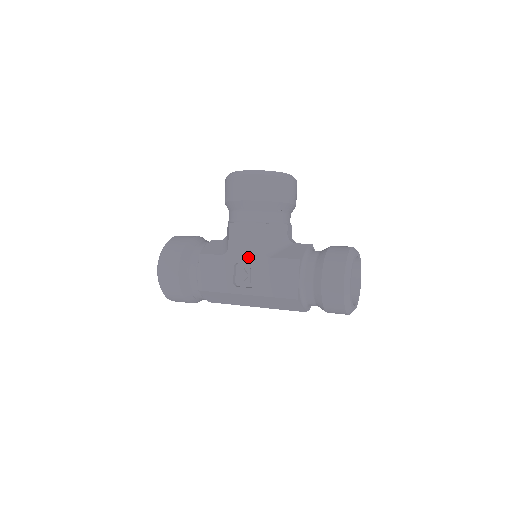
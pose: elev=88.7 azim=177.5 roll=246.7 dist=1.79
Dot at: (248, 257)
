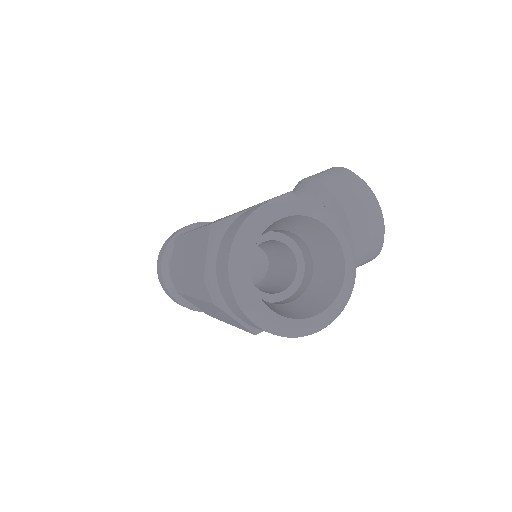
Dot at: occluded
